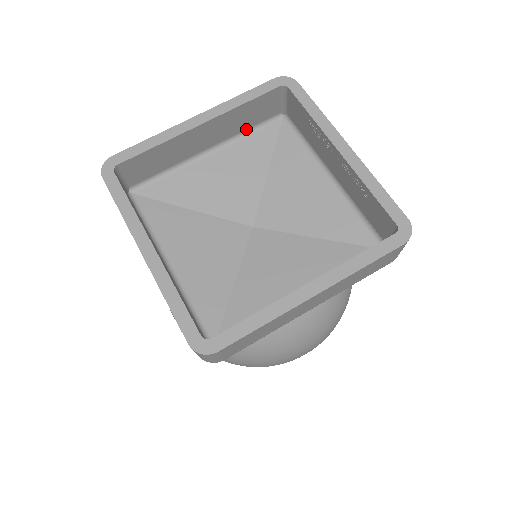
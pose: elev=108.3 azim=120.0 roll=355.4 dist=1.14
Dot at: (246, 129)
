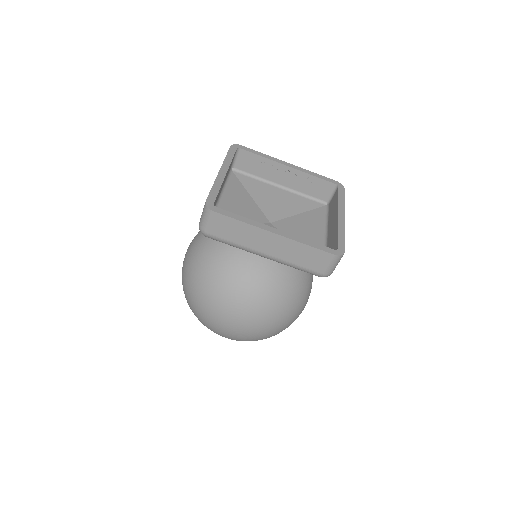
Dot at: (226, 179)
